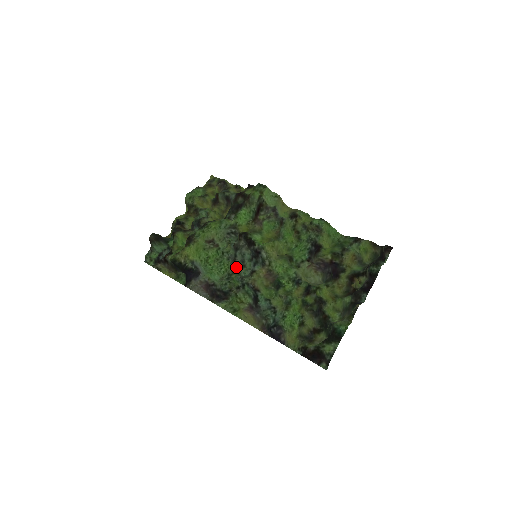
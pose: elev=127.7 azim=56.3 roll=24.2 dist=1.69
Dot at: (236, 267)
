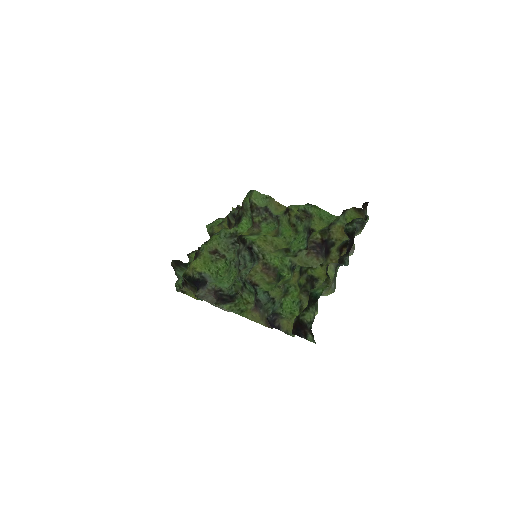
Dot at: (239, 270)
